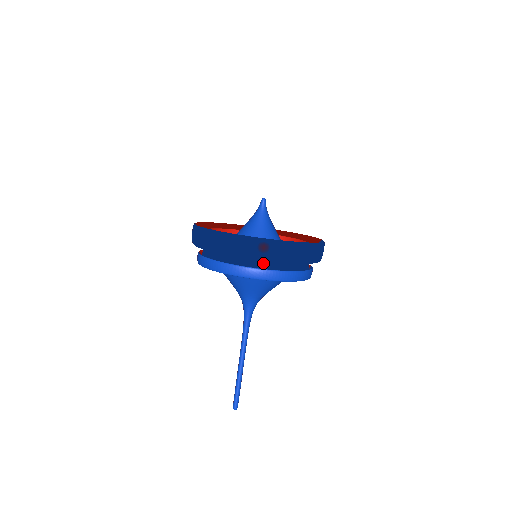
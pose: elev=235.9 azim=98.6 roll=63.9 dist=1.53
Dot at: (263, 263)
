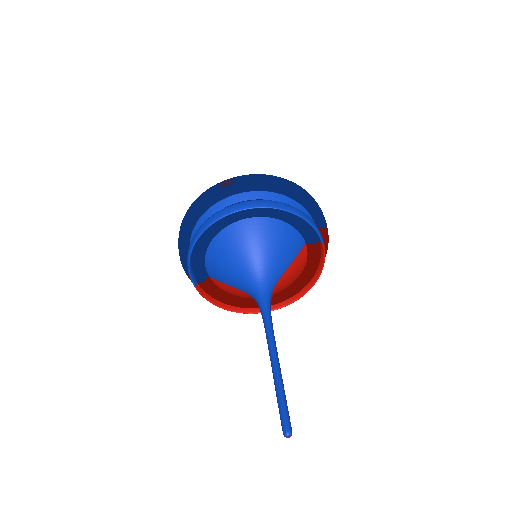
Dot at: occluded
